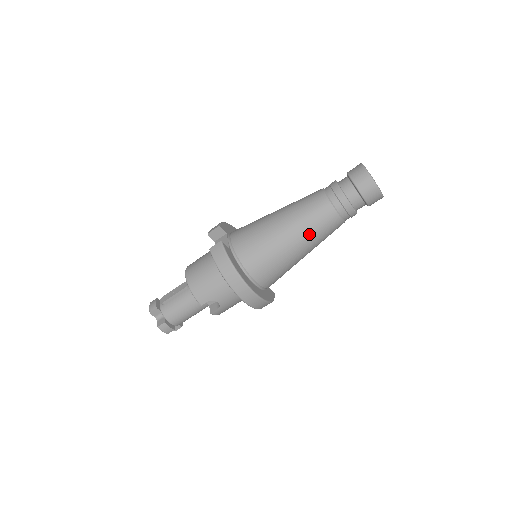
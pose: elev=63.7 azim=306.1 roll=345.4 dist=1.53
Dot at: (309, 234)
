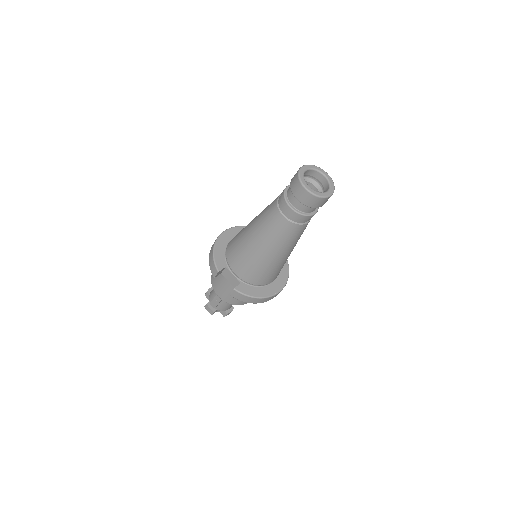
Dot at: (293, 245)
